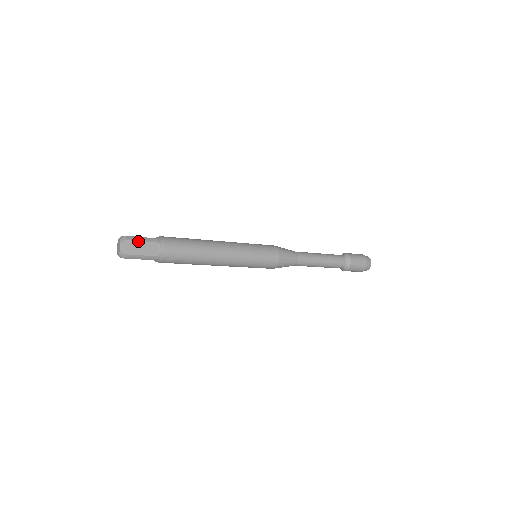
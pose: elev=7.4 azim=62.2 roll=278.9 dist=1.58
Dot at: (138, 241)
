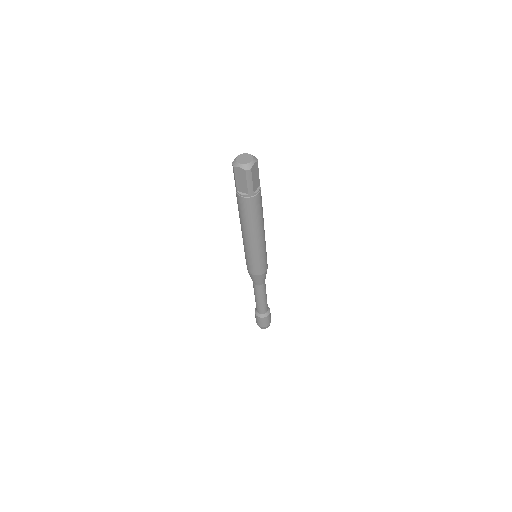
Dot at: occluded
